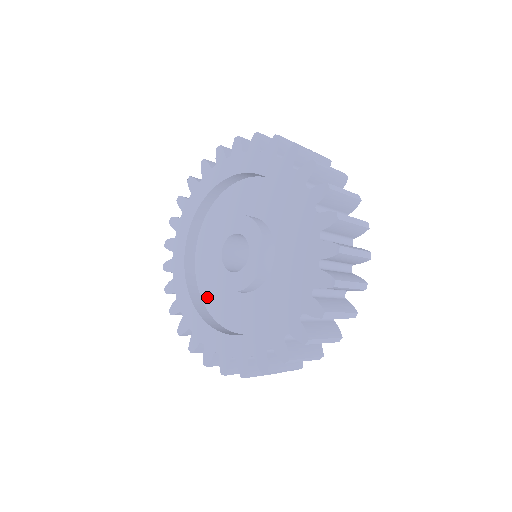
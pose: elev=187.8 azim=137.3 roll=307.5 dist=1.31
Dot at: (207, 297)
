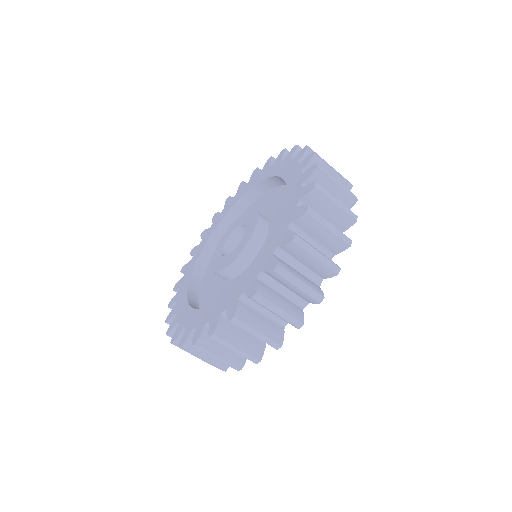
Dot at: occluded
